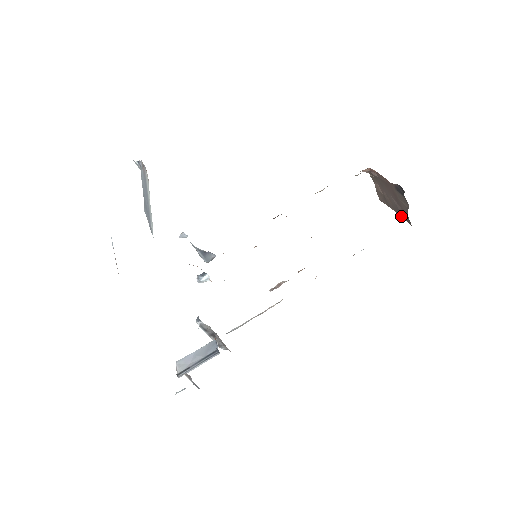
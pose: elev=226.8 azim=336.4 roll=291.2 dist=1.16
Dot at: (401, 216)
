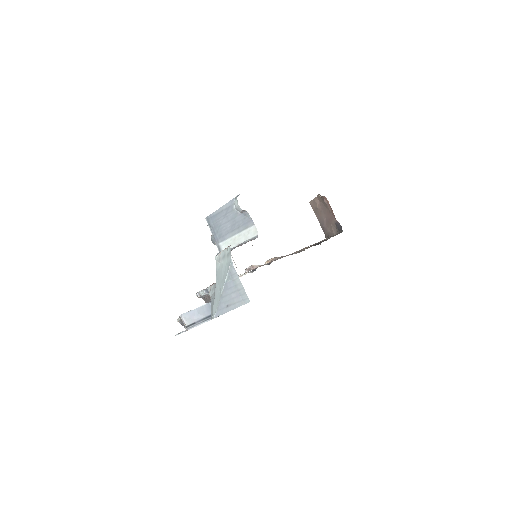
Dot at: (321, 225)
